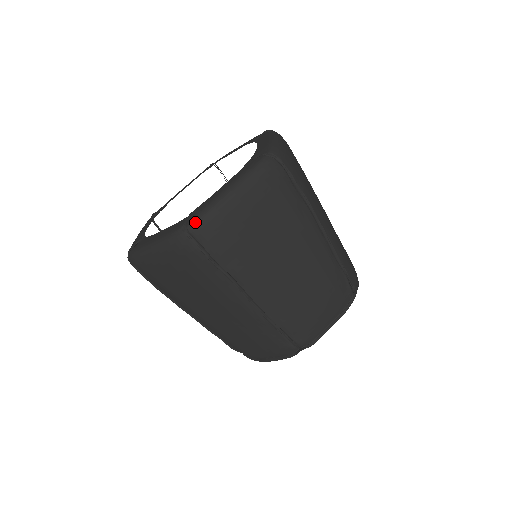
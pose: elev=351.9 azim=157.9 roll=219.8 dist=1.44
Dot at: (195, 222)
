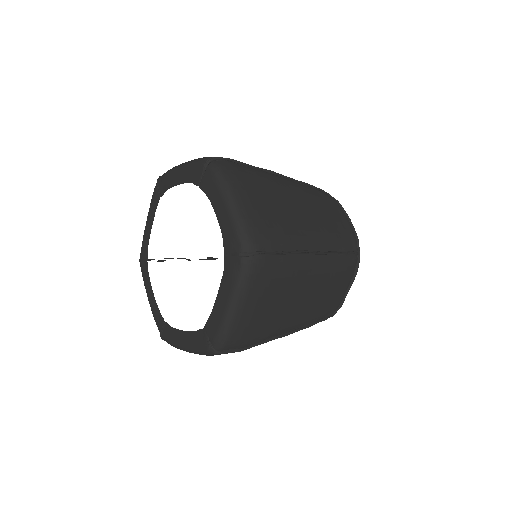
Dot at: (219, 344)
